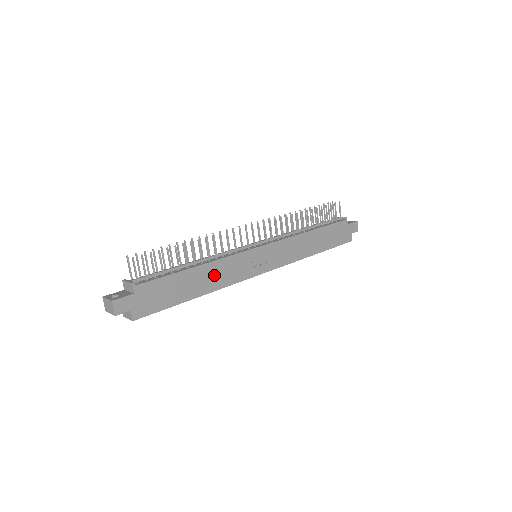
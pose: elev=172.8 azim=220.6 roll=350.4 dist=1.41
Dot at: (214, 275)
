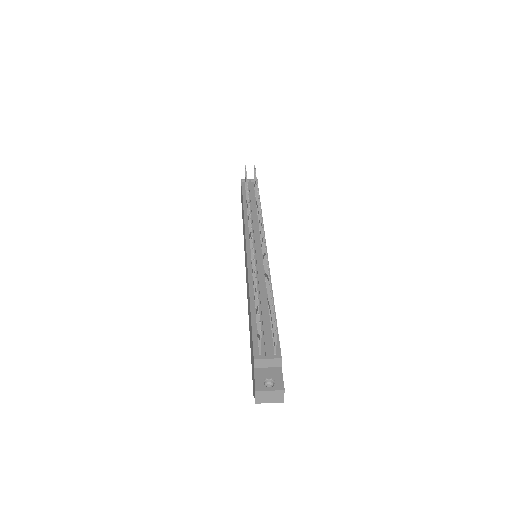
Dot at: occluded
